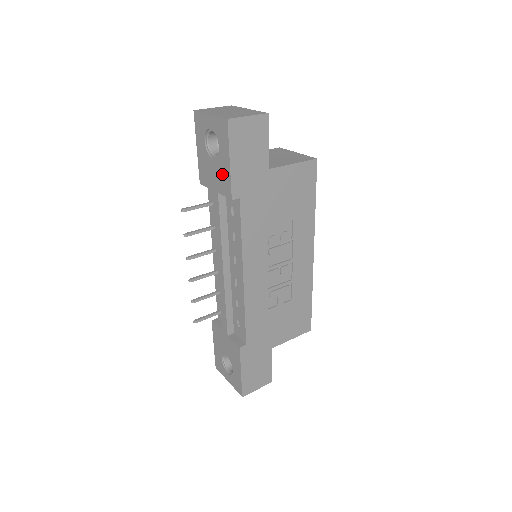
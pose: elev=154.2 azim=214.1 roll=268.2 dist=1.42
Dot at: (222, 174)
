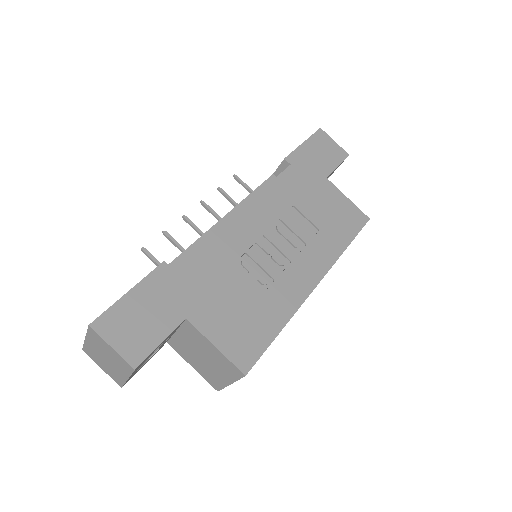
Dot at: occluded
